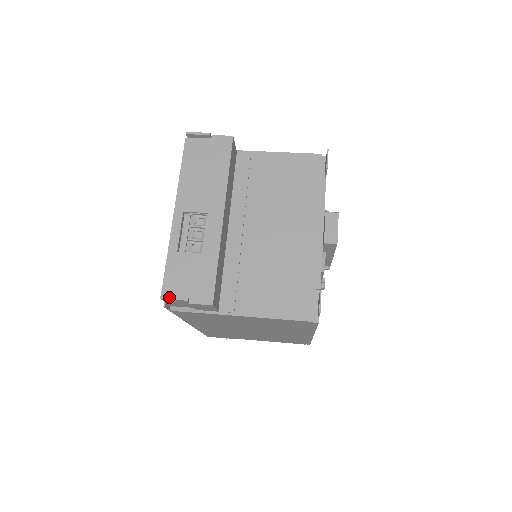
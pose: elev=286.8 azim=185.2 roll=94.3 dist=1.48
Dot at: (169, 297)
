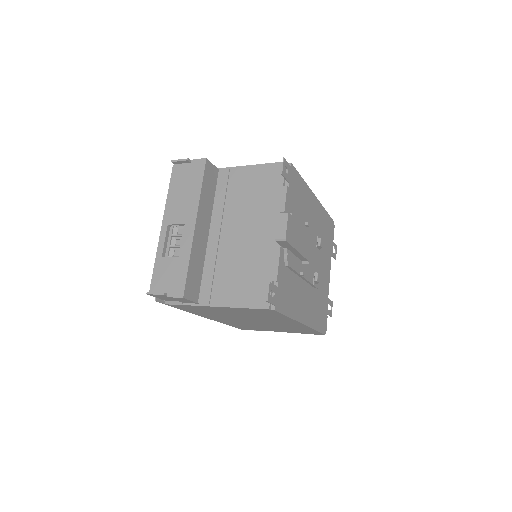
Dot at: (152, 293)
